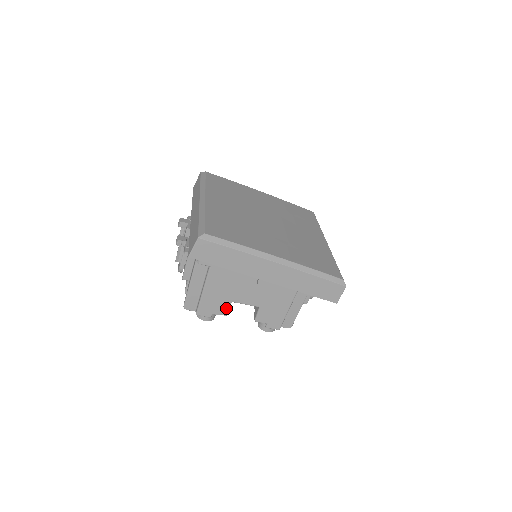
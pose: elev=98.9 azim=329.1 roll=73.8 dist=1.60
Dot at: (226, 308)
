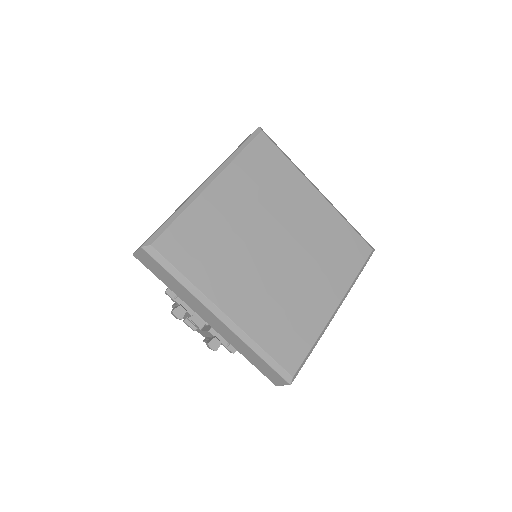
Dot at: occluded
